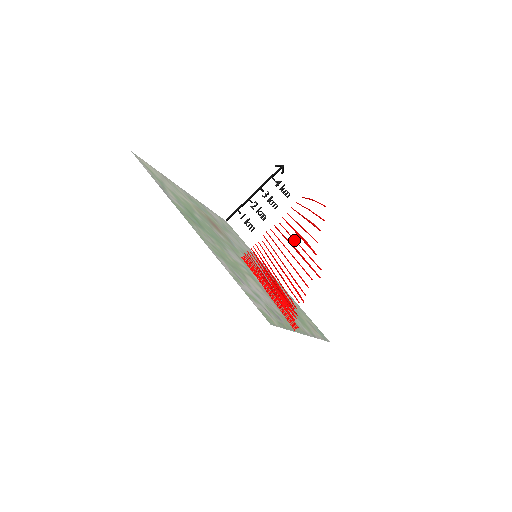
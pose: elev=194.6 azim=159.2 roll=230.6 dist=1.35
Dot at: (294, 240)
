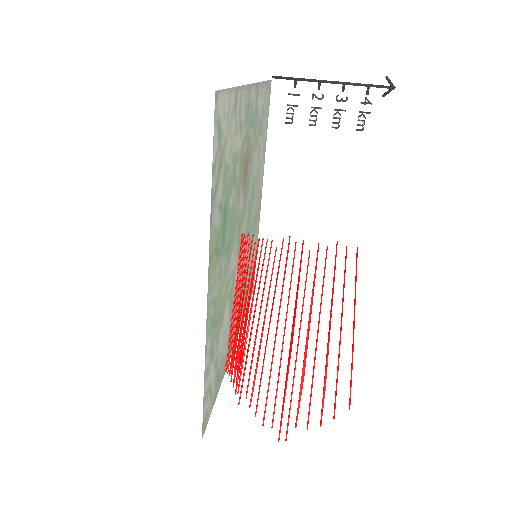
Dot at: (300, 327)
